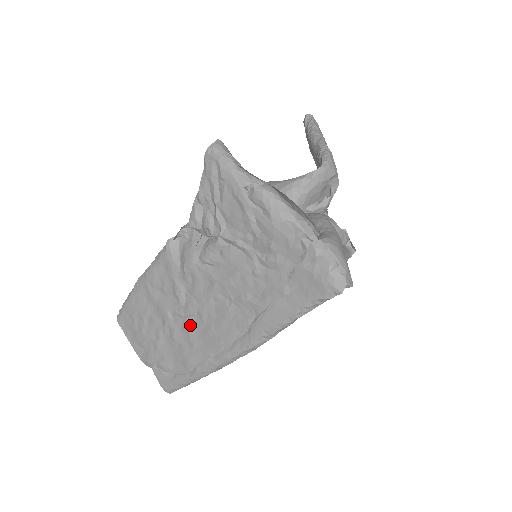
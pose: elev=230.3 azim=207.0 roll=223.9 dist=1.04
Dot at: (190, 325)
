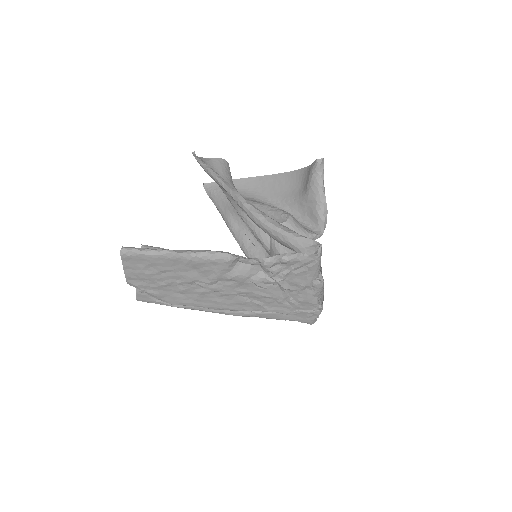
Dot at: (205, 293)
